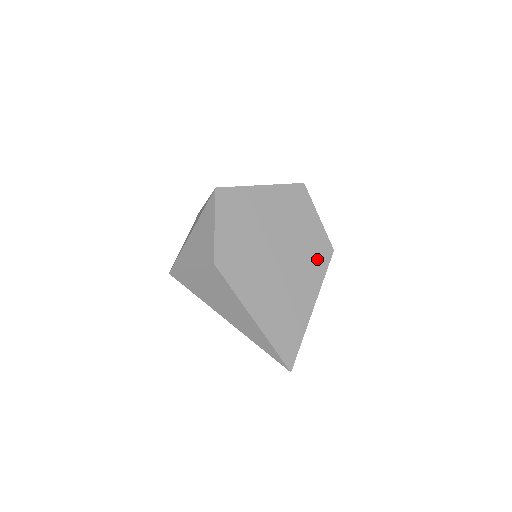
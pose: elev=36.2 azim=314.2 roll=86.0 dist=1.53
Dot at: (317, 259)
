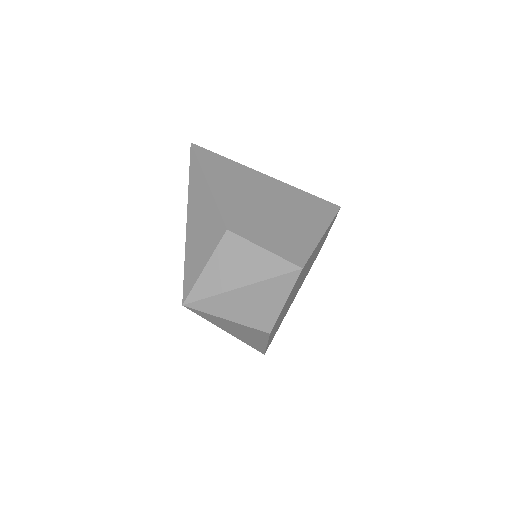
Dot at: occluded
